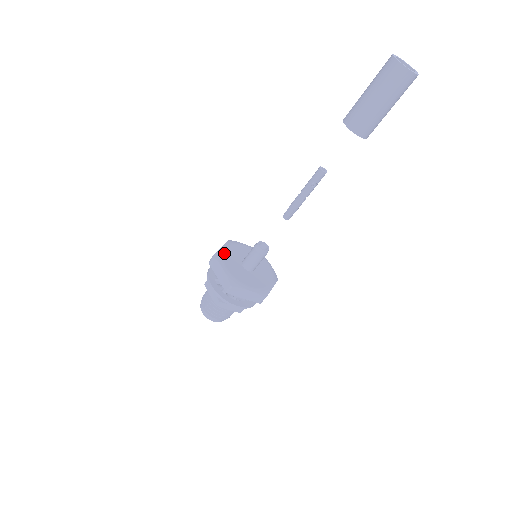
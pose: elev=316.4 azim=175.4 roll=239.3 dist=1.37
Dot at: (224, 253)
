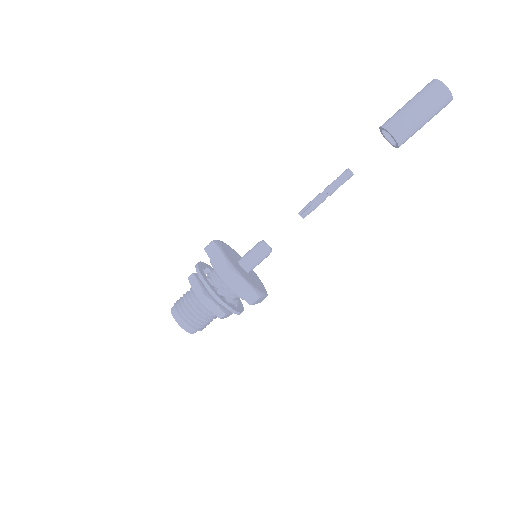
Dot at: (231, 261)
